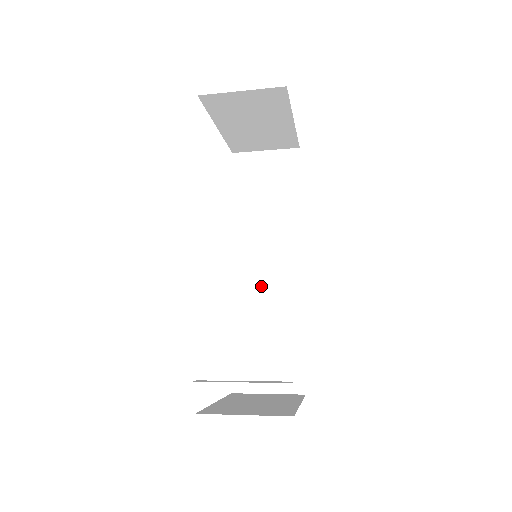
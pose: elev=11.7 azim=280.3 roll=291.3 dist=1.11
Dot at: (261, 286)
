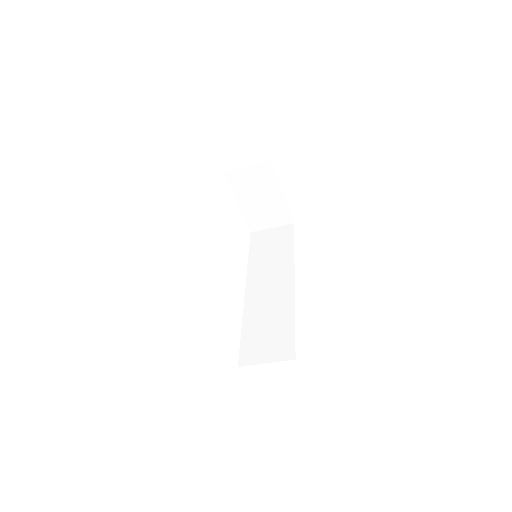
Dot at: (265, 297)
